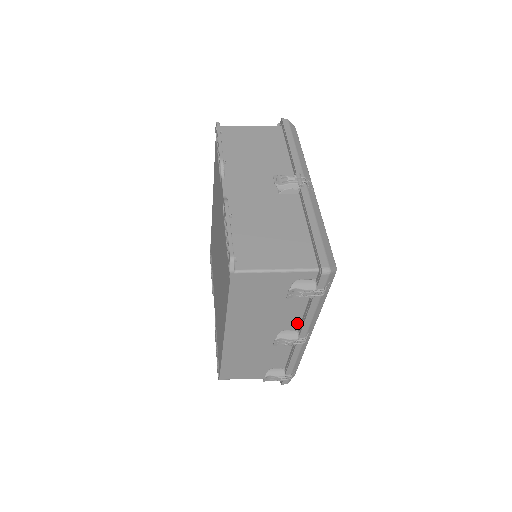
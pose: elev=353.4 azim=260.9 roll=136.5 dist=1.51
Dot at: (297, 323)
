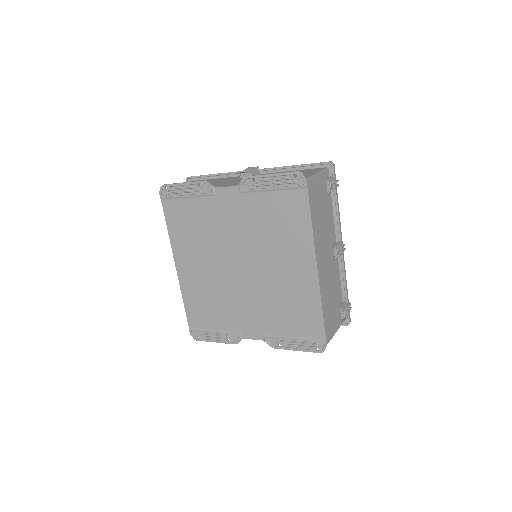
Dot at: (334, 234)
